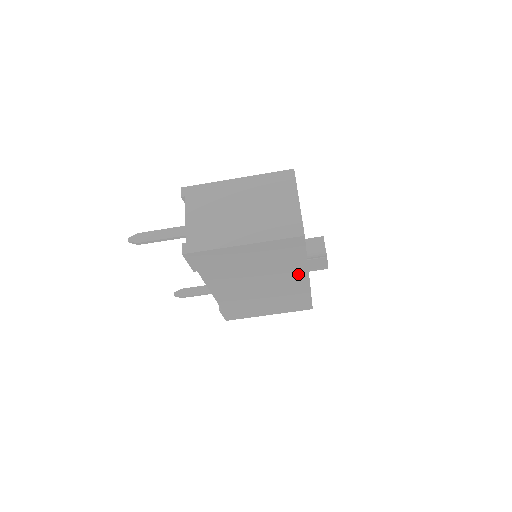
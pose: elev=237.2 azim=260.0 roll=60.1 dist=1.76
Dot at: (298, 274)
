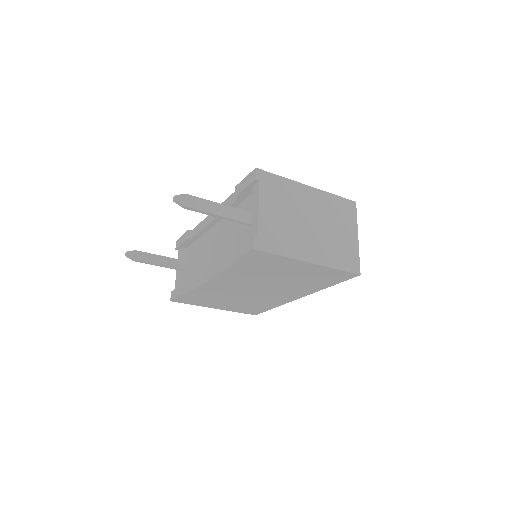
Dot at: (299, 293)
